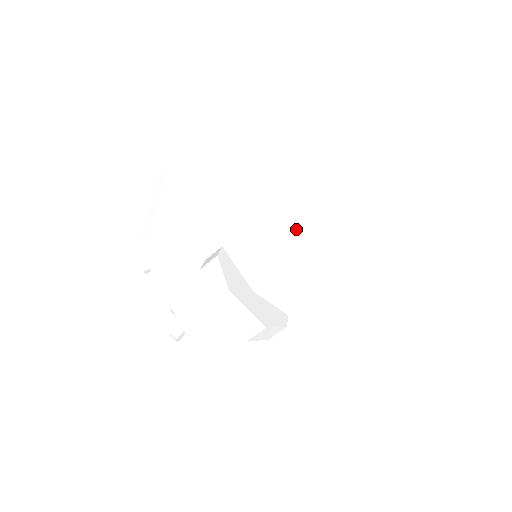
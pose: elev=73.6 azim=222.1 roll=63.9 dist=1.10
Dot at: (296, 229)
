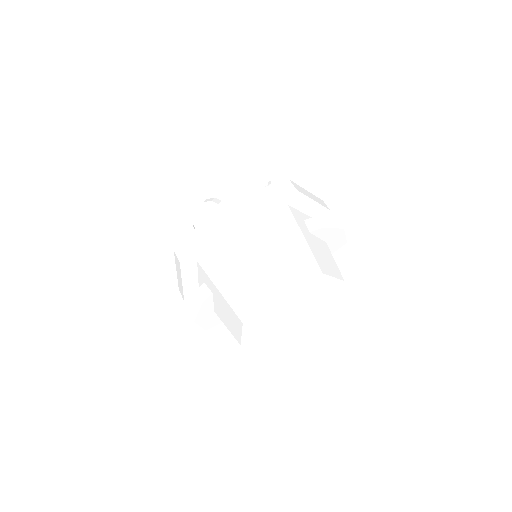
Dot at: (239, 336)
